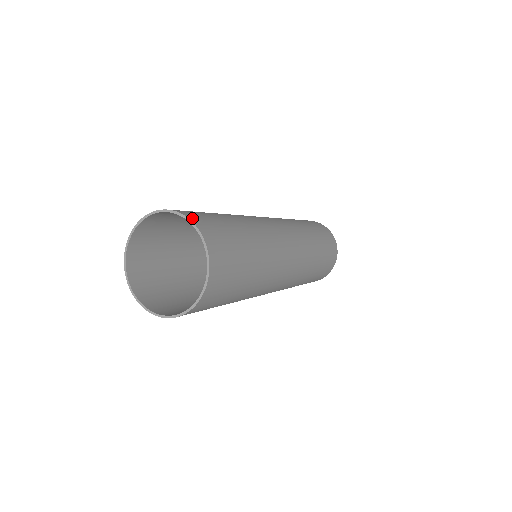
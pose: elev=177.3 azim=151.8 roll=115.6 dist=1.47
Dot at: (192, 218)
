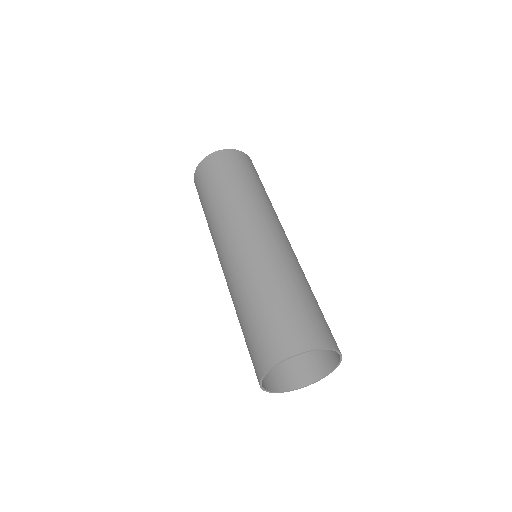
Dot at: (290, 352)
